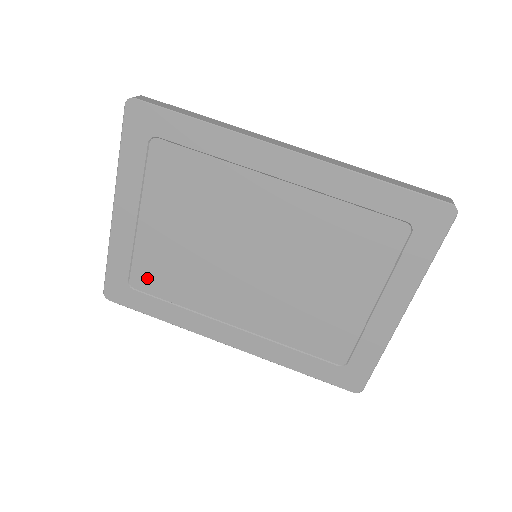
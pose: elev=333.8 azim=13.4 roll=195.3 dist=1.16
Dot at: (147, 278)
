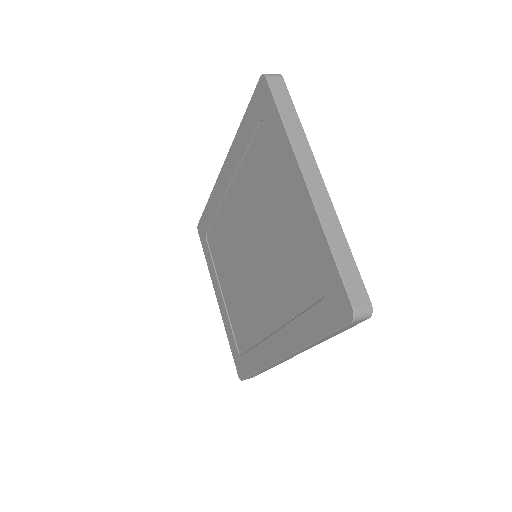
Dot at: (240, 338)
